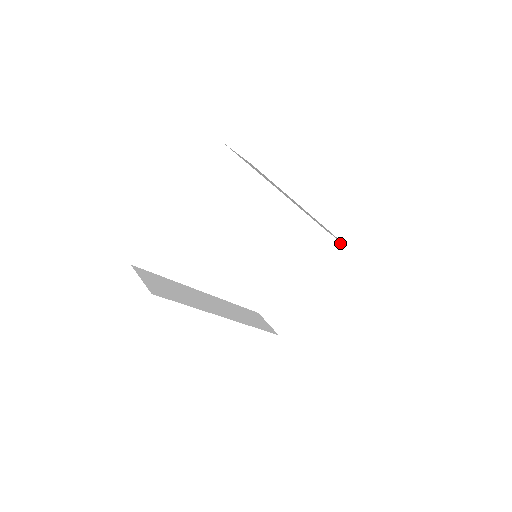
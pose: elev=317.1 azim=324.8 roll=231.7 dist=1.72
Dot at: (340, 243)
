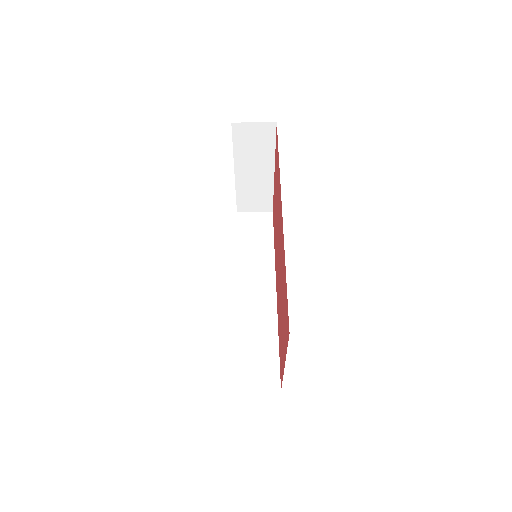
Dot at: (260, 124)
